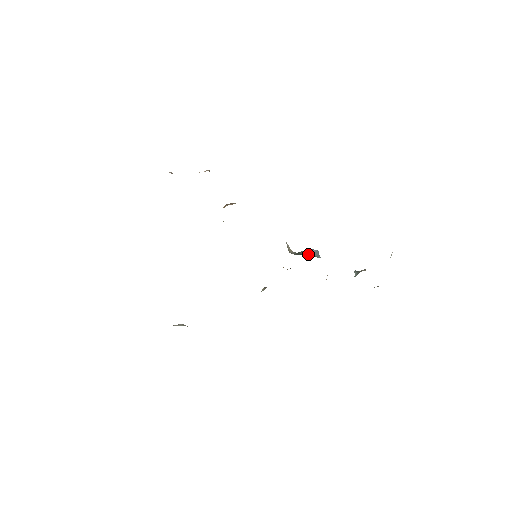
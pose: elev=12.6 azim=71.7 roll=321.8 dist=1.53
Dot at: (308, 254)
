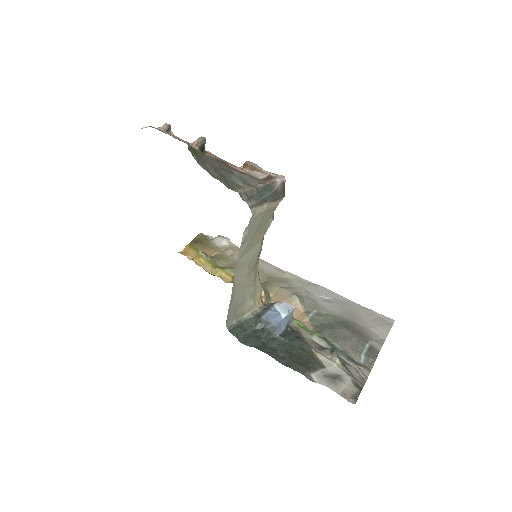
Dot at: (265, 324)
